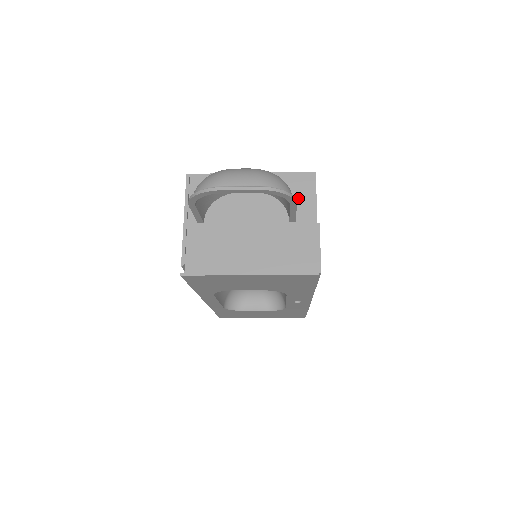
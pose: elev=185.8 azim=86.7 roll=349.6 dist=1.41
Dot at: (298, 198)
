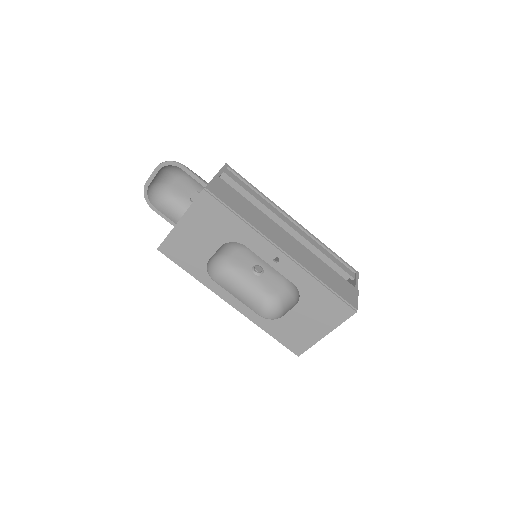
Dot at: occluded
